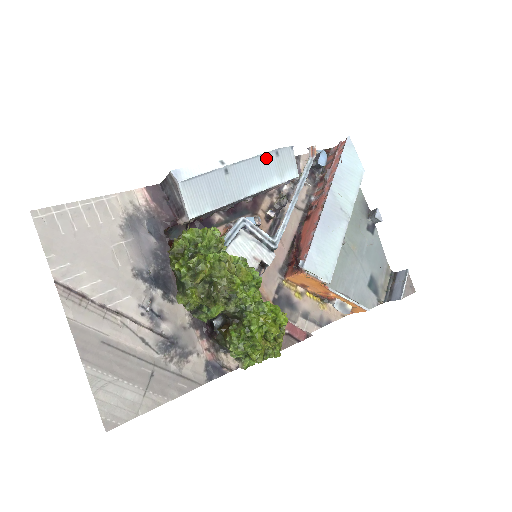
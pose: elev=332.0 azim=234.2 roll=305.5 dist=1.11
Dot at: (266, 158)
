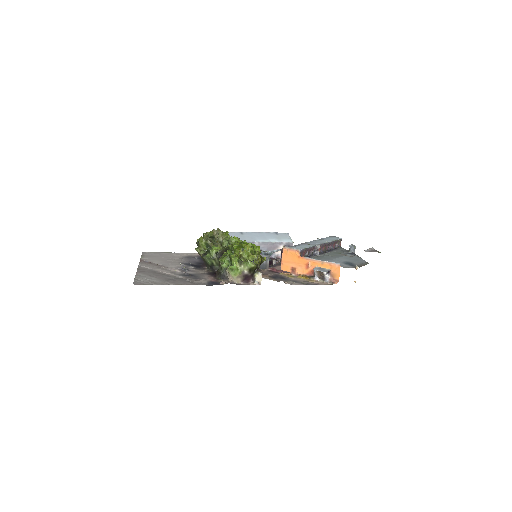
Dot at: (269, 234)
